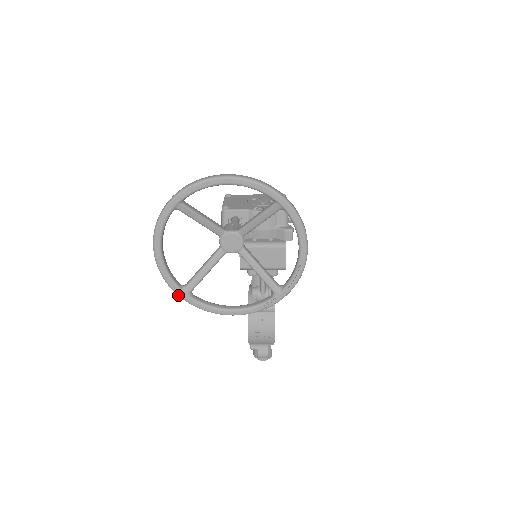
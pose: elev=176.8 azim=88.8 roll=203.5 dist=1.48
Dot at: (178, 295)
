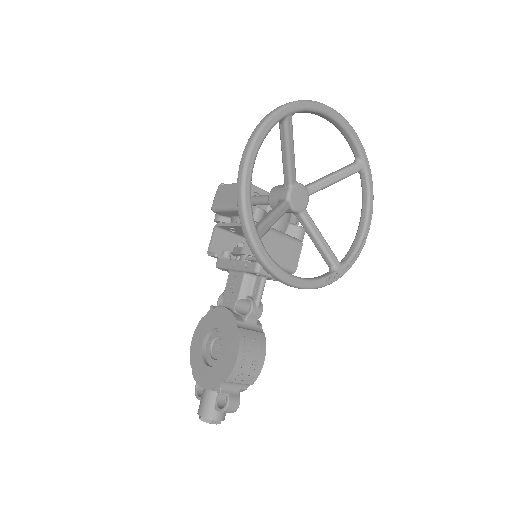
Dot at: (250, 235)
